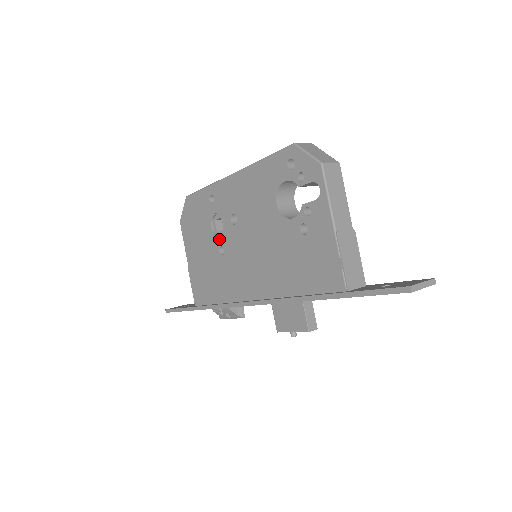
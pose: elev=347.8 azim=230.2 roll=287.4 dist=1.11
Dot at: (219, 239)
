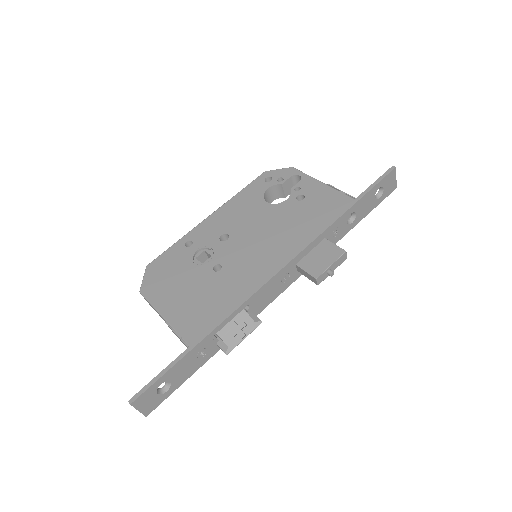
Dot at: (210, 262)
